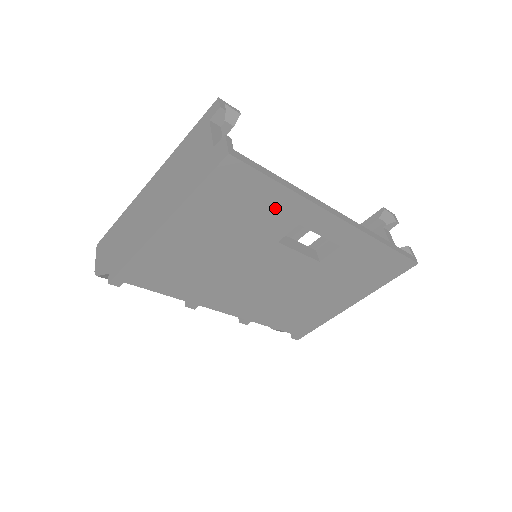
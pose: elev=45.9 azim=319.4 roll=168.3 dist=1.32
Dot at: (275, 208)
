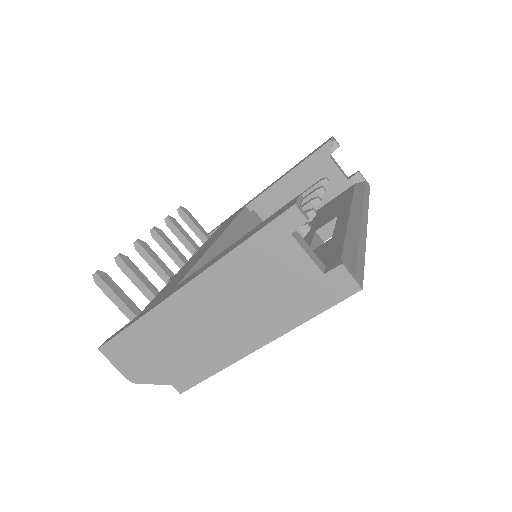
Dot at: occluded
